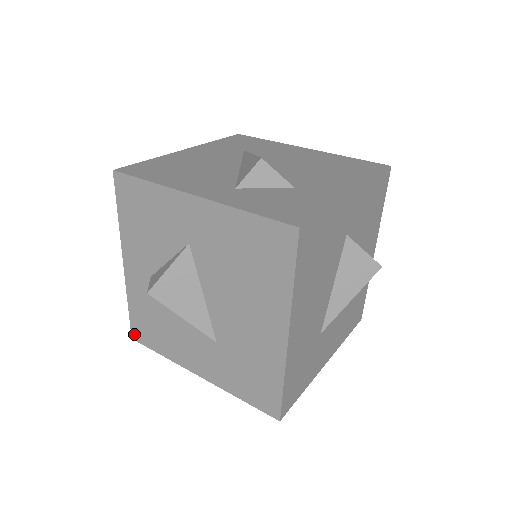
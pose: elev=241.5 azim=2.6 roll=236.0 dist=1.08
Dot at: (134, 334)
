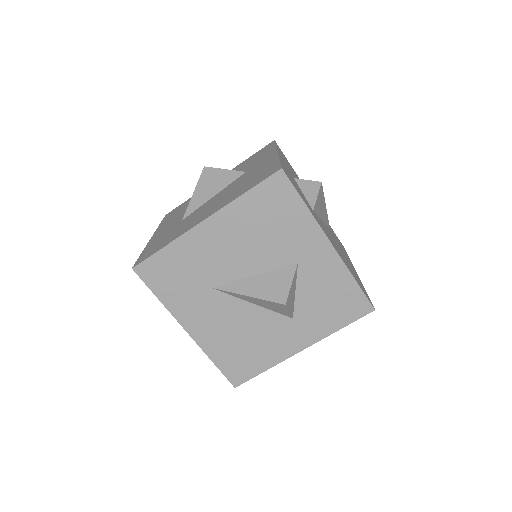
Dot at: occluded
